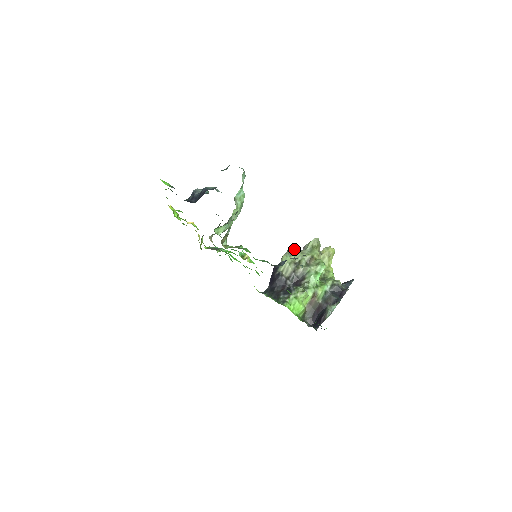
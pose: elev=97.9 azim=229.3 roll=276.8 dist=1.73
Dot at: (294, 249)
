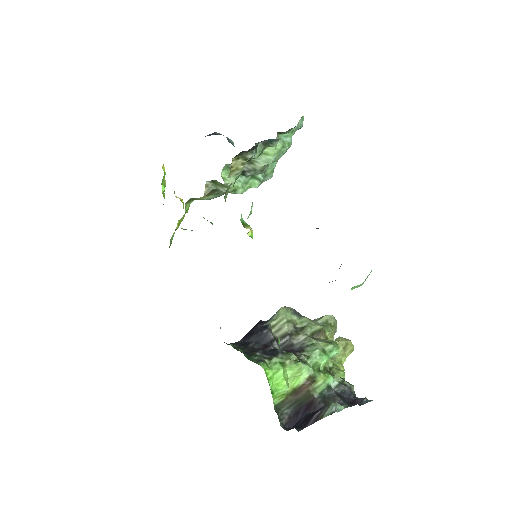
Dot at: occluded
